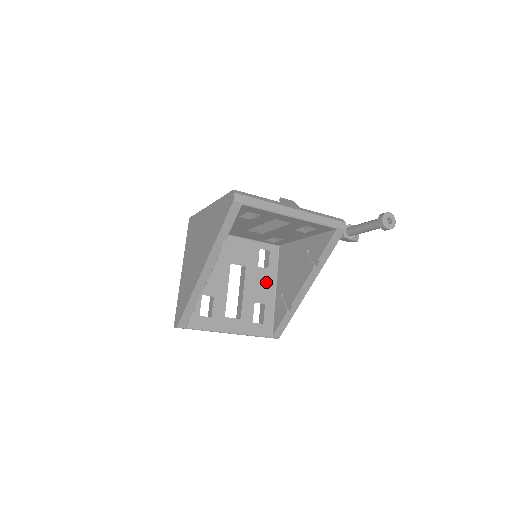
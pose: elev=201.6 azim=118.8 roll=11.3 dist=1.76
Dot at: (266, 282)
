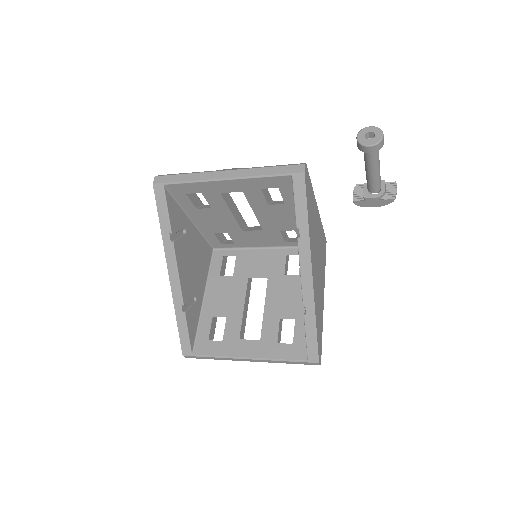
Dot at: (296, 292)
